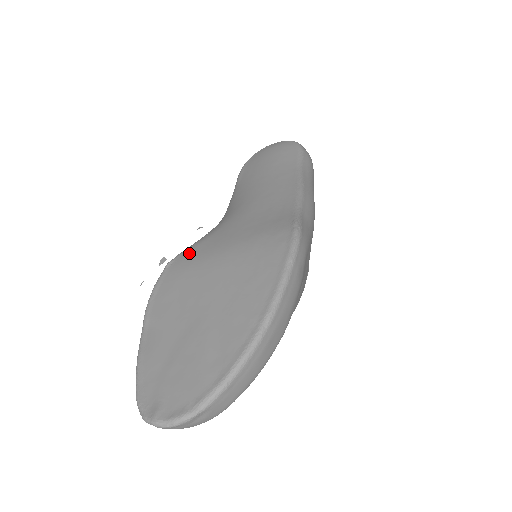
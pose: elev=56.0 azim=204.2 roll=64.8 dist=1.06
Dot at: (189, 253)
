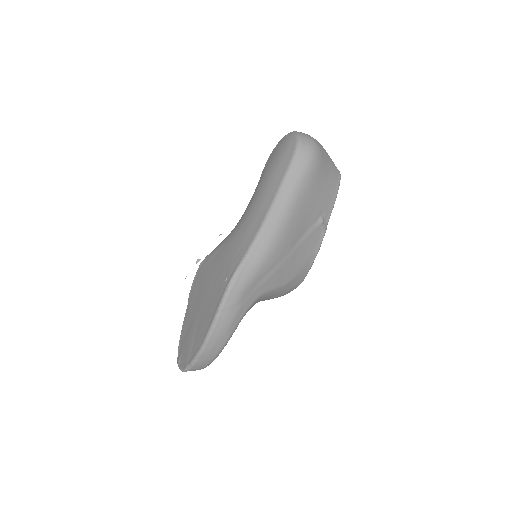
Dot at: (207, 261)
